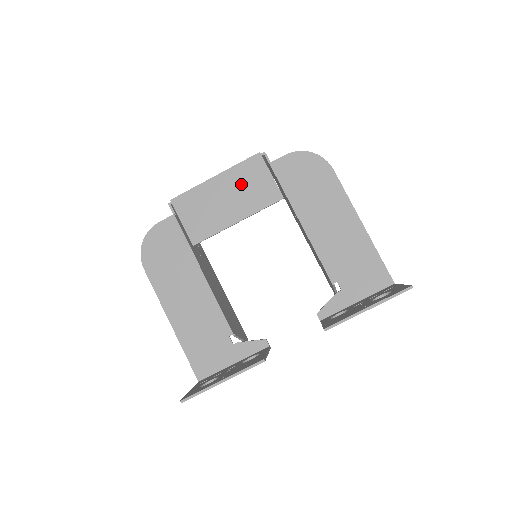
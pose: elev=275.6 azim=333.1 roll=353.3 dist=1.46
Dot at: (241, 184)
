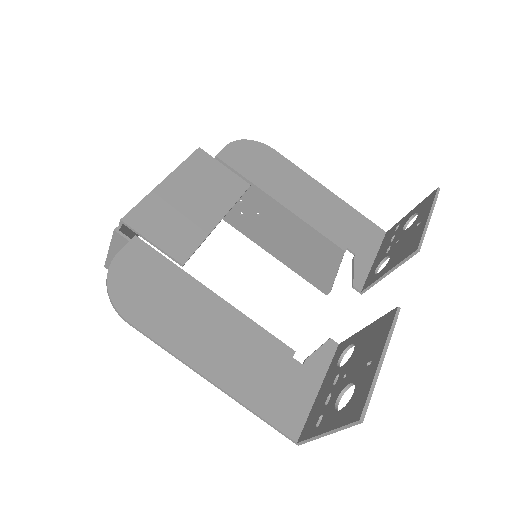
Dot at: (199, 181)
